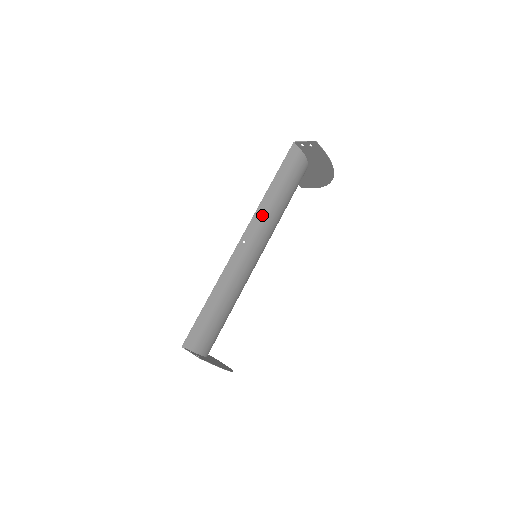
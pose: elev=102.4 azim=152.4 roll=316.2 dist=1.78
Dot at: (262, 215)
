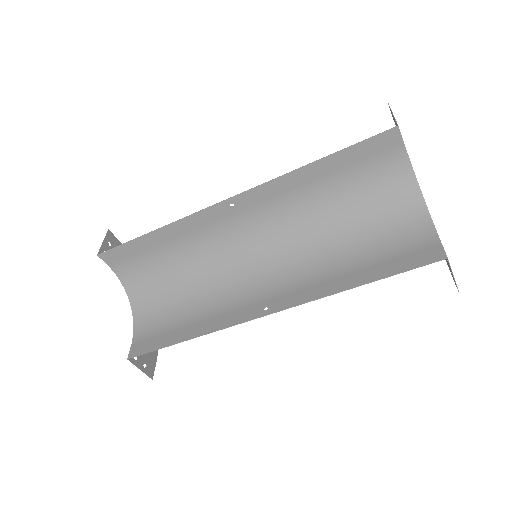
Dot at: (312, 290)
